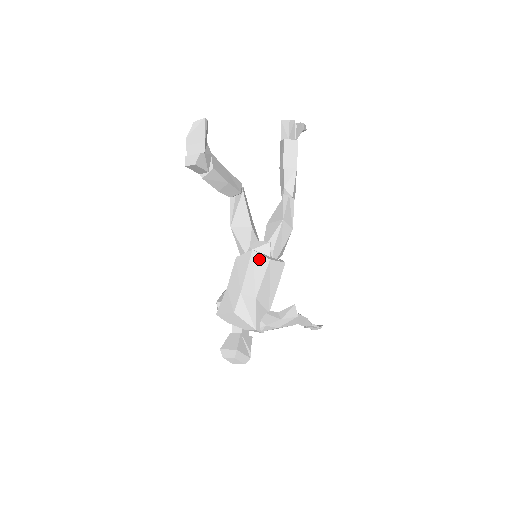
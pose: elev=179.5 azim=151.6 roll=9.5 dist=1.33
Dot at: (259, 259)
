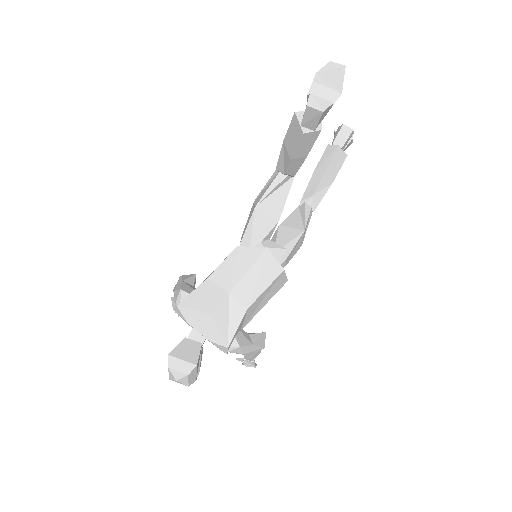
Dot at: (271, 263)
